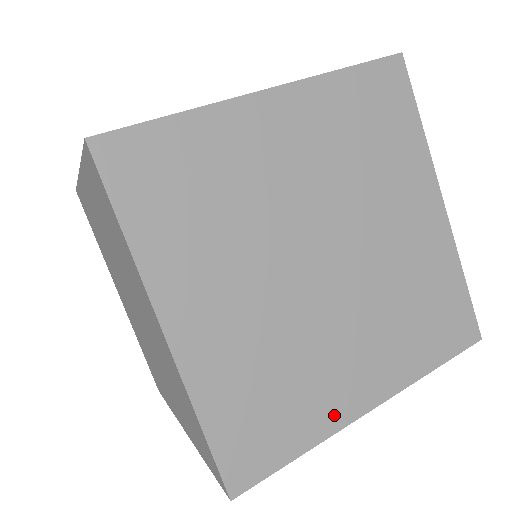
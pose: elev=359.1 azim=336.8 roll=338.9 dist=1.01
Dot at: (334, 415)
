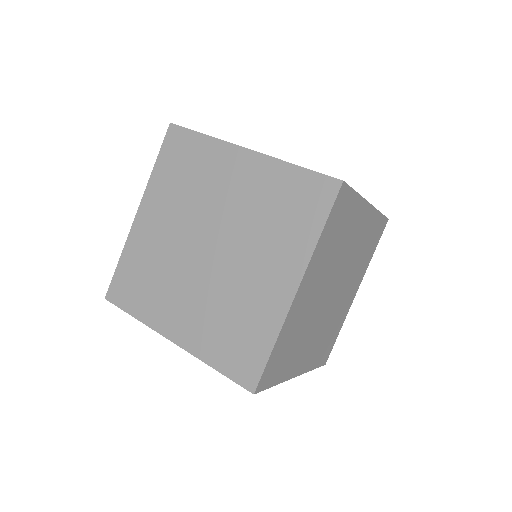
Dot at: (346, 312)
